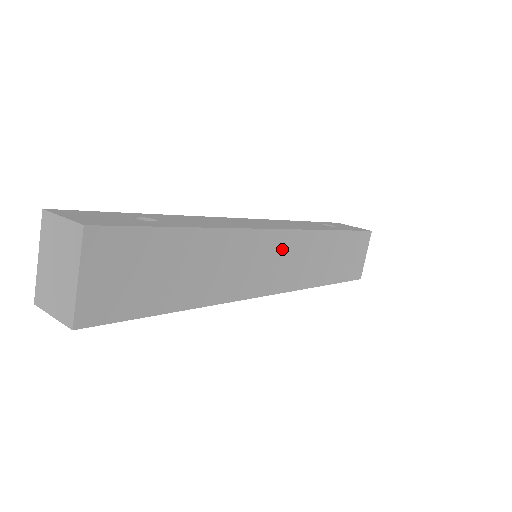
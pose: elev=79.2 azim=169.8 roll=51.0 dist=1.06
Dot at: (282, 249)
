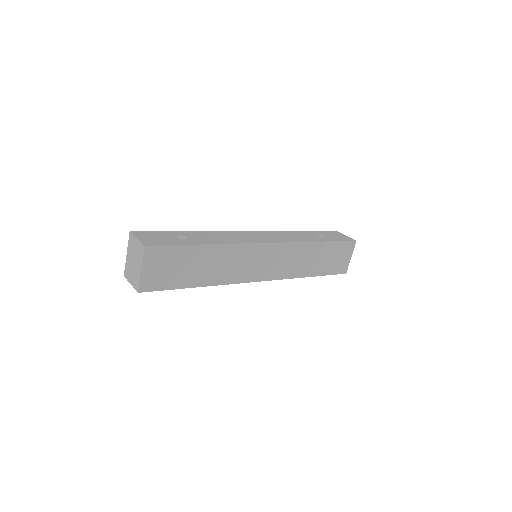
Dot at: (270, 254)
